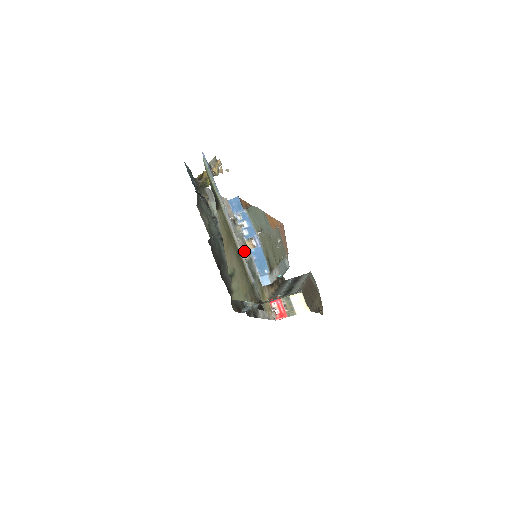
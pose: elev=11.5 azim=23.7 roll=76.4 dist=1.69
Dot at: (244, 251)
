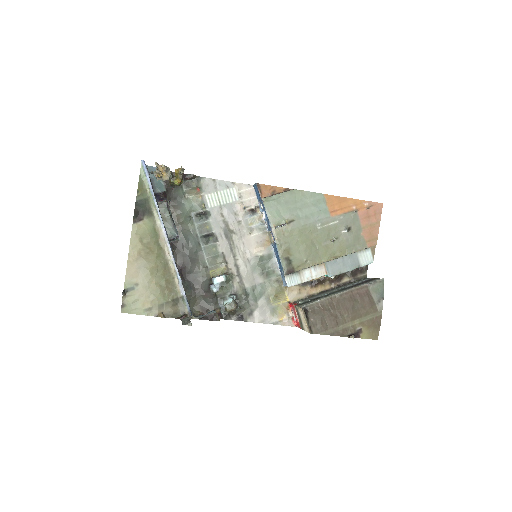
Dot at: (258, 245)
